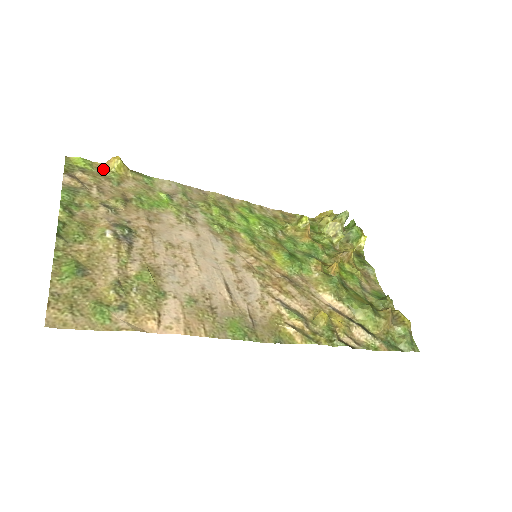
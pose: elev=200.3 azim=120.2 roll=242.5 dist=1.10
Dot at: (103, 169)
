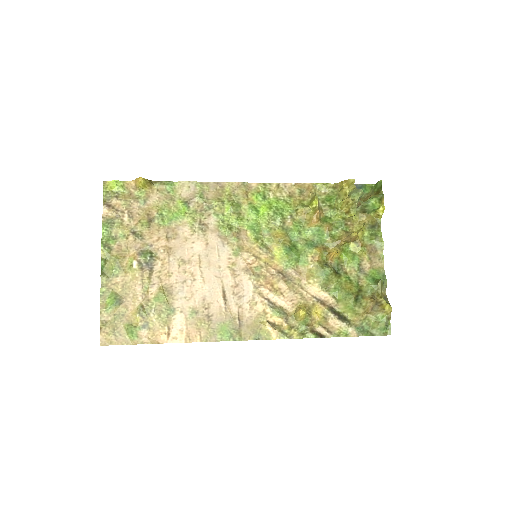
Dot at: (132, 188)
